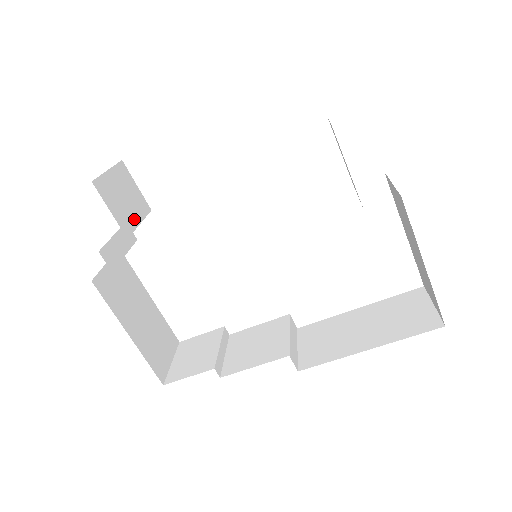
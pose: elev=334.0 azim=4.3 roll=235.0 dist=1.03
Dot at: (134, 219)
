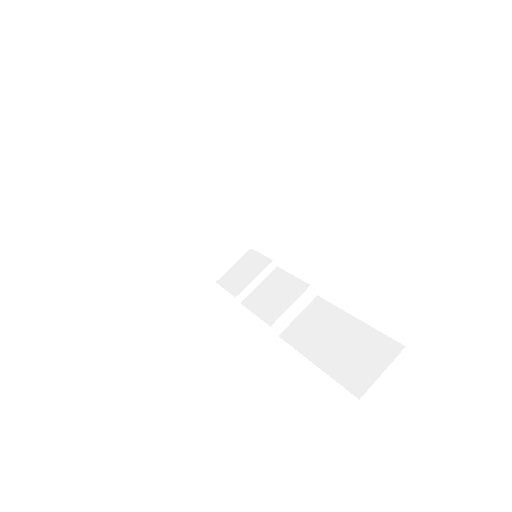
Dot at: (180, 191)
